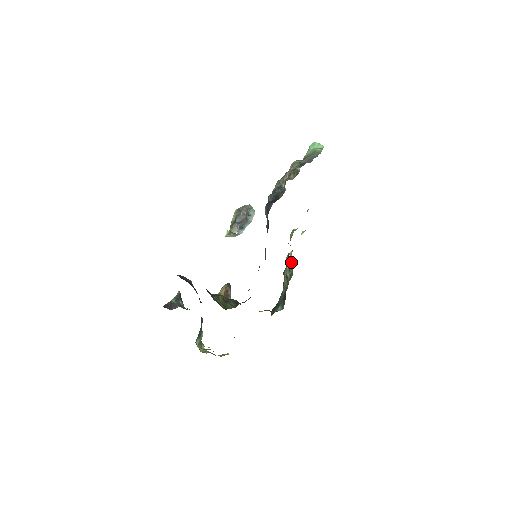
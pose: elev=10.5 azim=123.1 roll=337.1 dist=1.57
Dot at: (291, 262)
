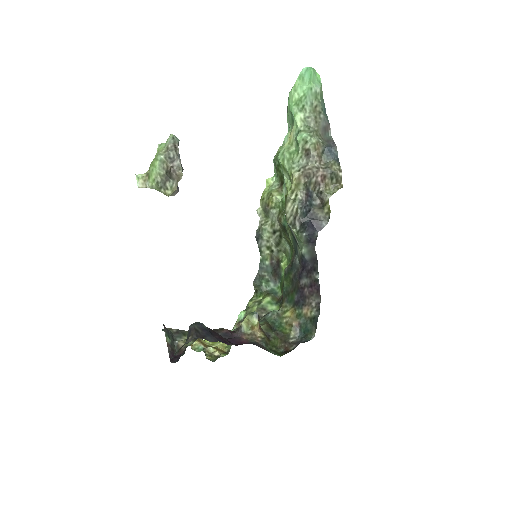
Dot at: (286, 244)
